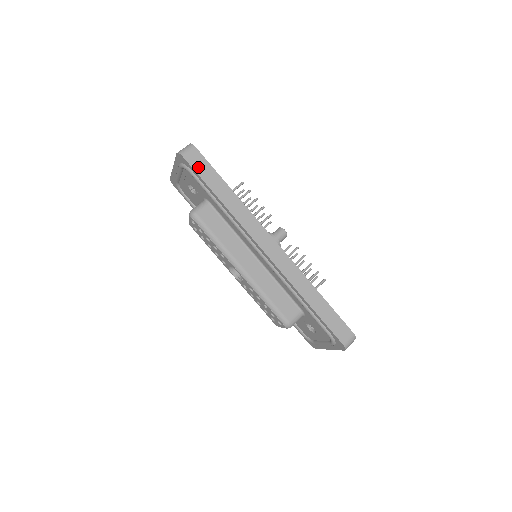
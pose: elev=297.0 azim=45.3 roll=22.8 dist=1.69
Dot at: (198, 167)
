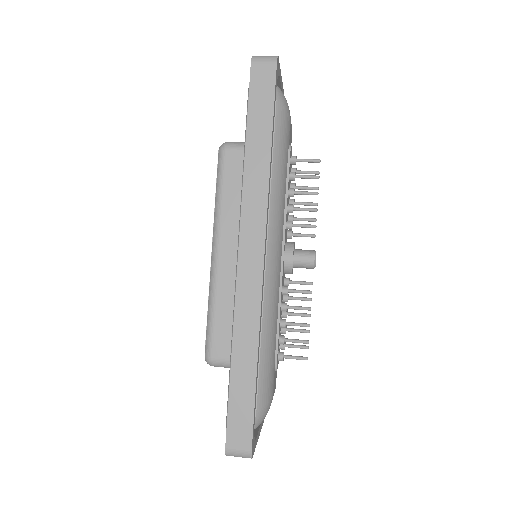
Dot at: (257, 89)
